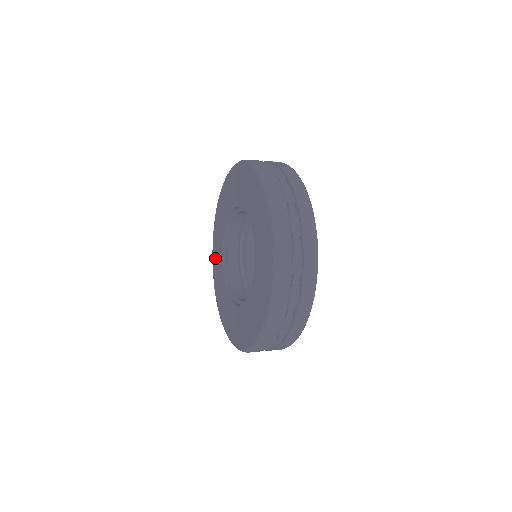
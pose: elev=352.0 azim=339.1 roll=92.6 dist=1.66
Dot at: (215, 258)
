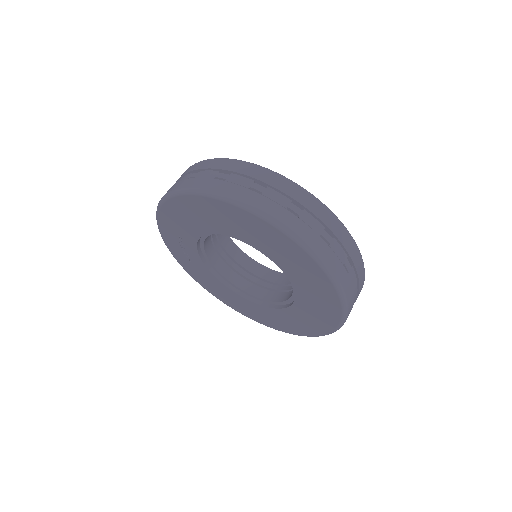
Dot at: (184, 261)
